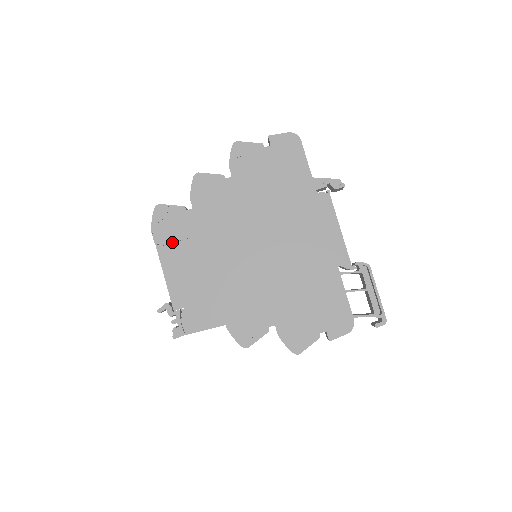
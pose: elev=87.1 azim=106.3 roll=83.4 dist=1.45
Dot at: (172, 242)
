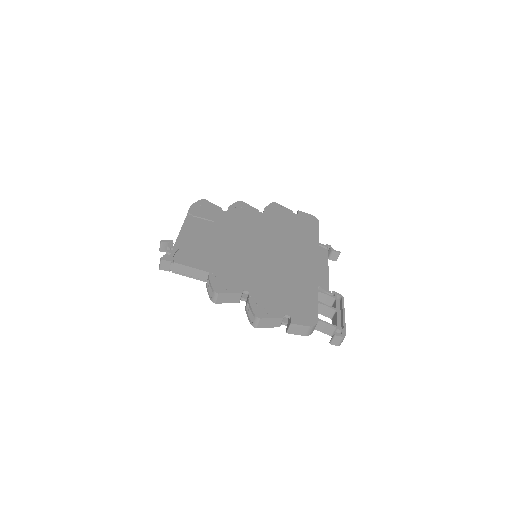
Dot at: (201, 217)
